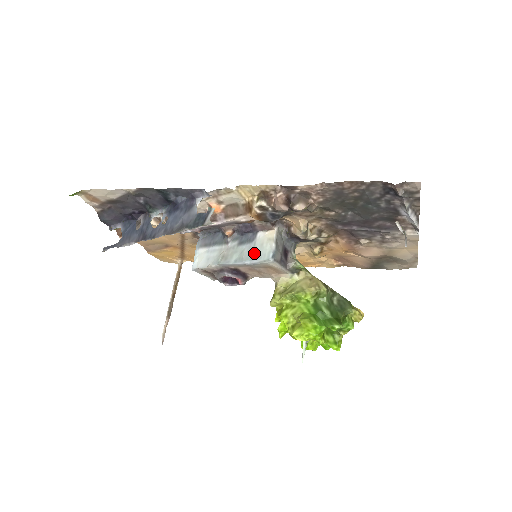
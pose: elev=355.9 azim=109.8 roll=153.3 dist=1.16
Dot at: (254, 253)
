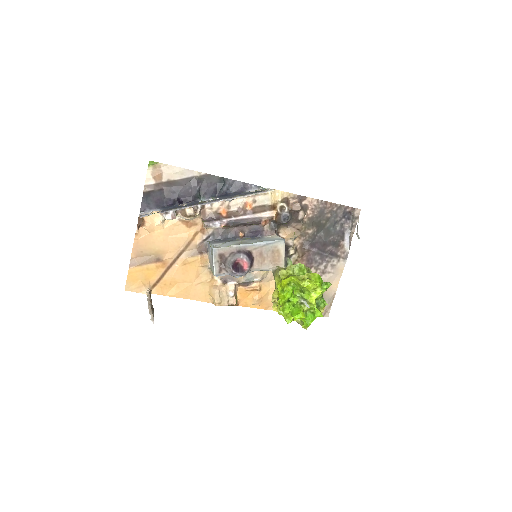
Dot at: (268, 240)
